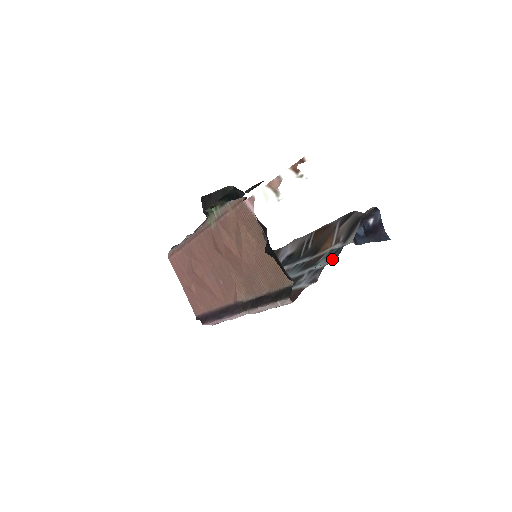
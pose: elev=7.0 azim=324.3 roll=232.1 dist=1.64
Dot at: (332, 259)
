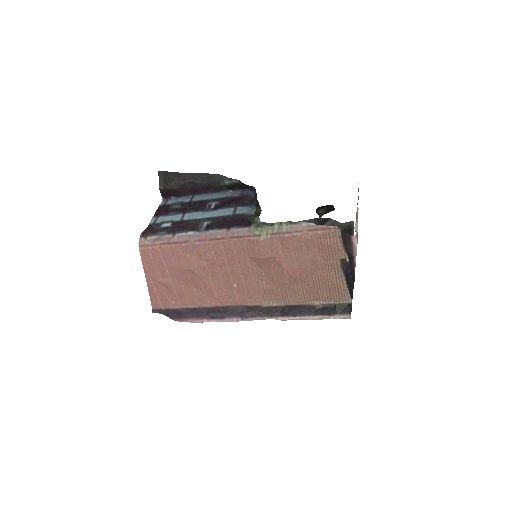
Dot at: occluded
